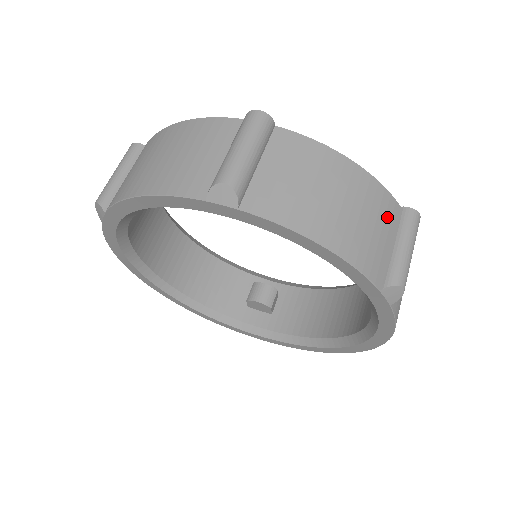
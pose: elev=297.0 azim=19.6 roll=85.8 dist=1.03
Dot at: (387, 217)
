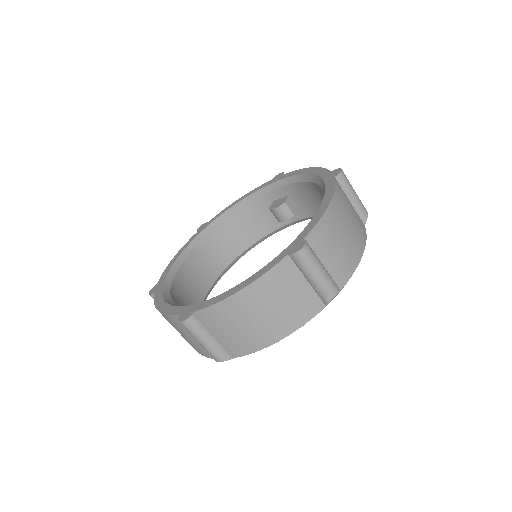
Dot at: (289, 278)
